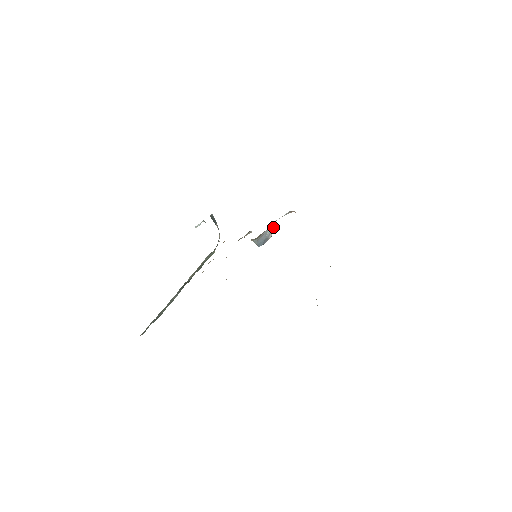
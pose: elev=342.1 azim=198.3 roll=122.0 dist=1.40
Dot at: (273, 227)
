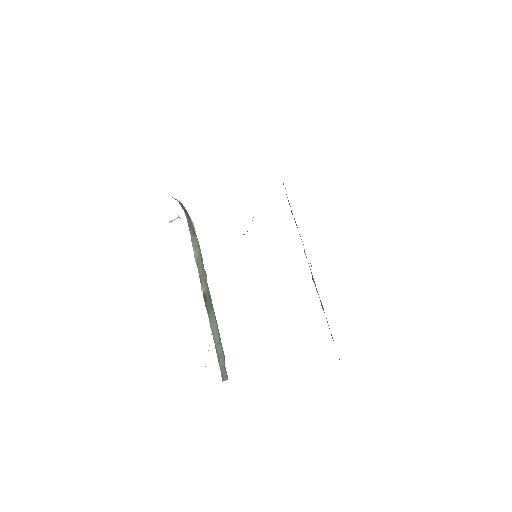
Dot at: occluded
